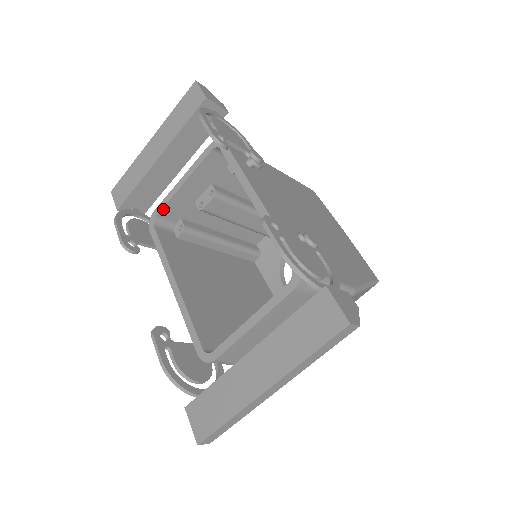
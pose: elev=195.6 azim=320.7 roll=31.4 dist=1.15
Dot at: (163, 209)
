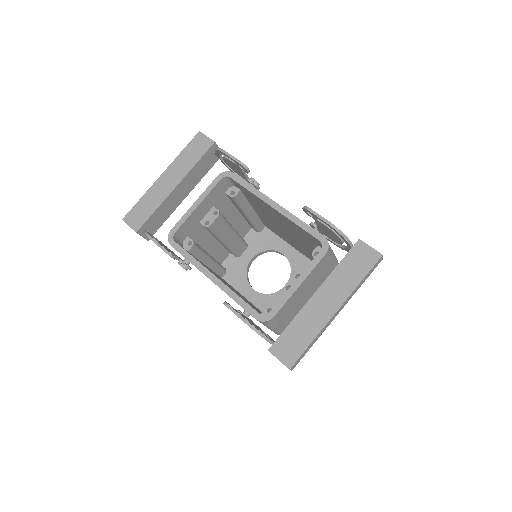
Dot at: (180, 227)
